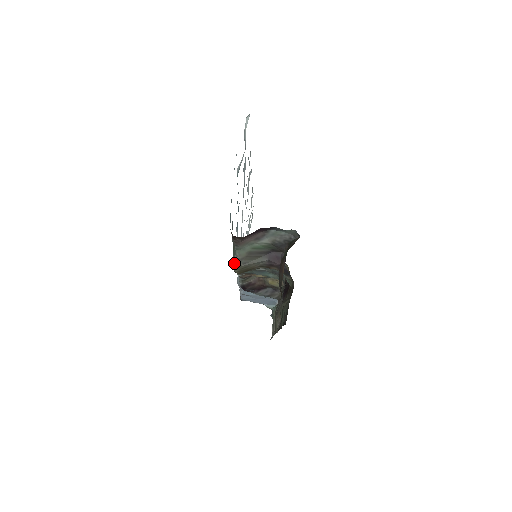
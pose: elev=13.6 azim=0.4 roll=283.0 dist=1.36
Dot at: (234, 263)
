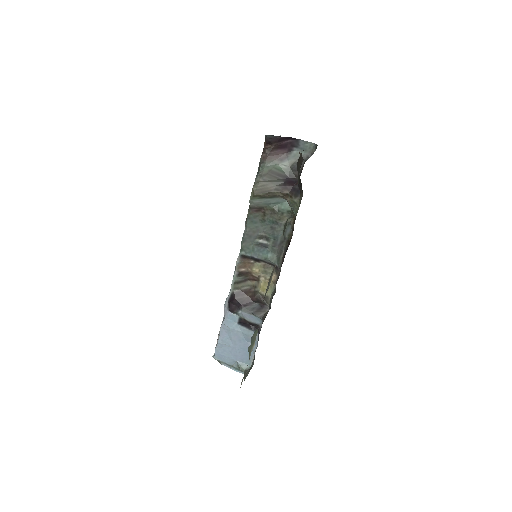
Dot at: (255, 180)
